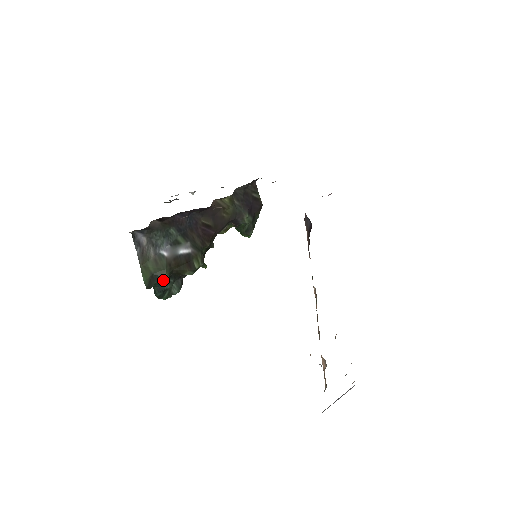
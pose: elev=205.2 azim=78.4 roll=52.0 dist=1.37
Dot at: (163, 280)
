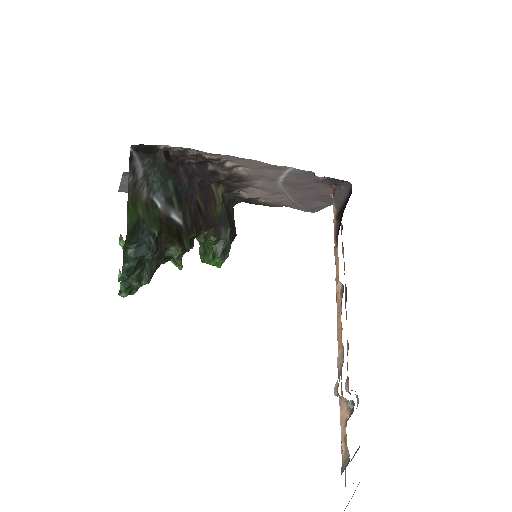
Dot at: (148, 238)
